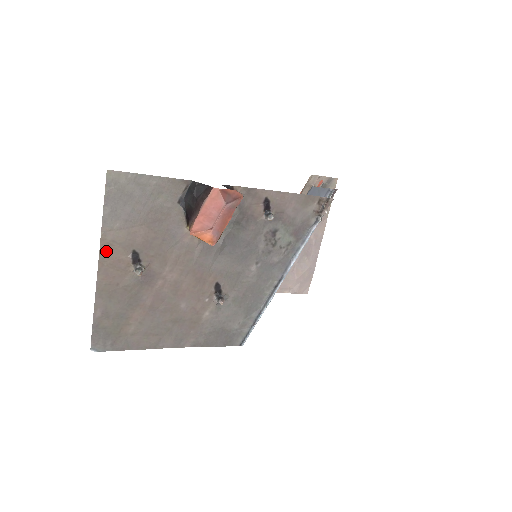
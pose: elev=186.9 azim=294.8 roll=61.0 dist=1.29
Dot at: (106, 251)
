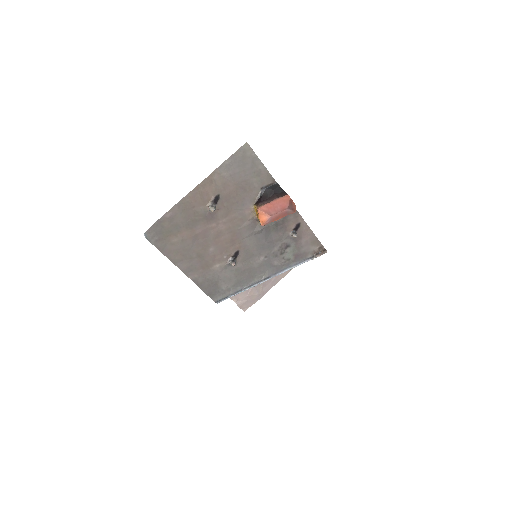
Dot at: (206, 183)
